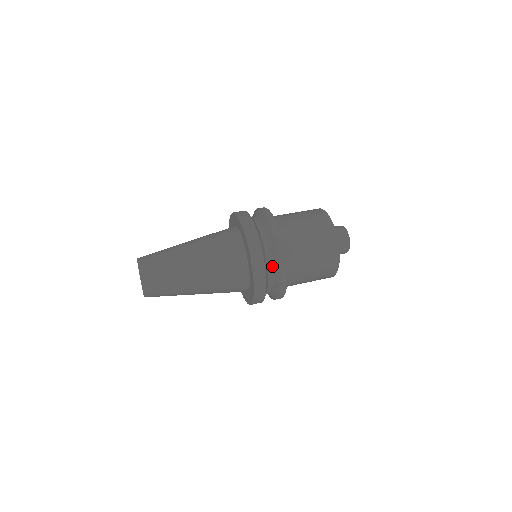
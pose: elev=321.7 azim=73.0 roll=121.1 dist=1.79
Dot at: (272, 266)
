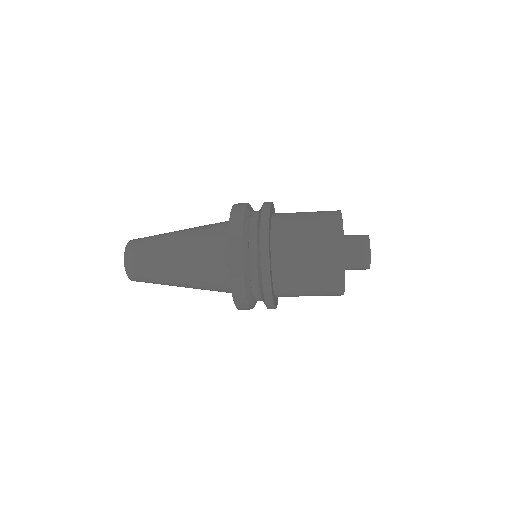
Dot at: (255, 257)
